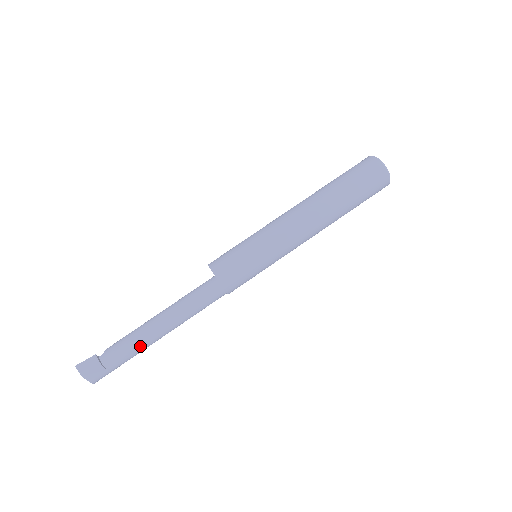
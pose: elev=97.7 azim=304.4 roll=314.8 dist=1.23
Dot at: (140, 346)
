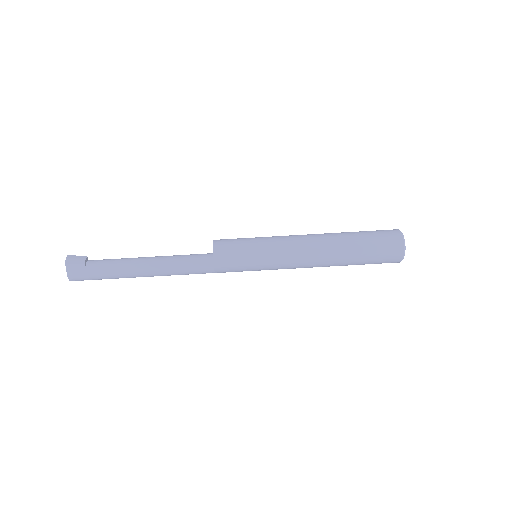
Dot at: (122, 269)
